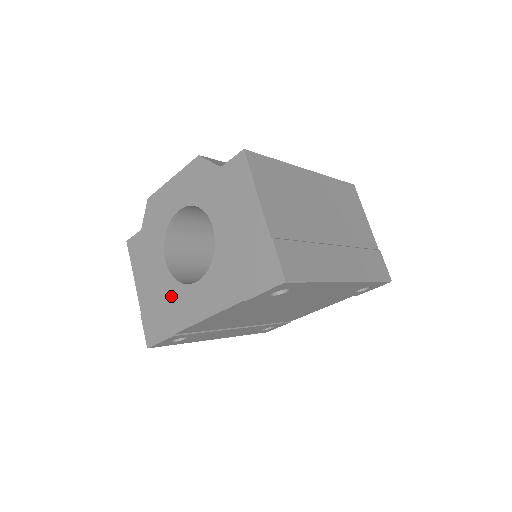
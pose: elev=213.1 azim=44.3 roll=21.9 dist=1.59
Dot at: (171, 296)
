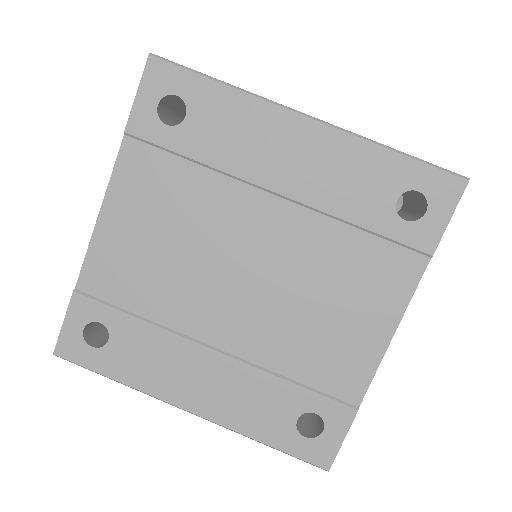
Dot at: occluded
